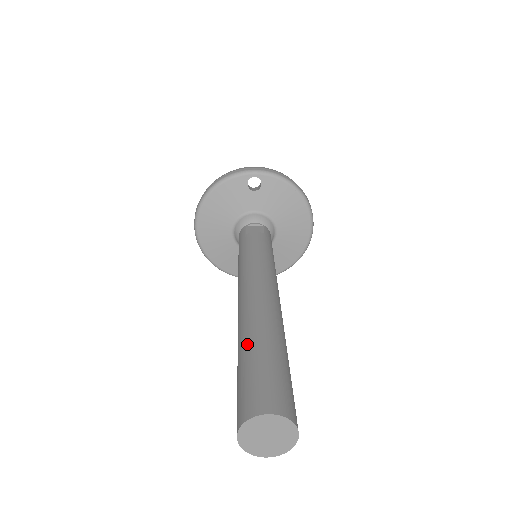
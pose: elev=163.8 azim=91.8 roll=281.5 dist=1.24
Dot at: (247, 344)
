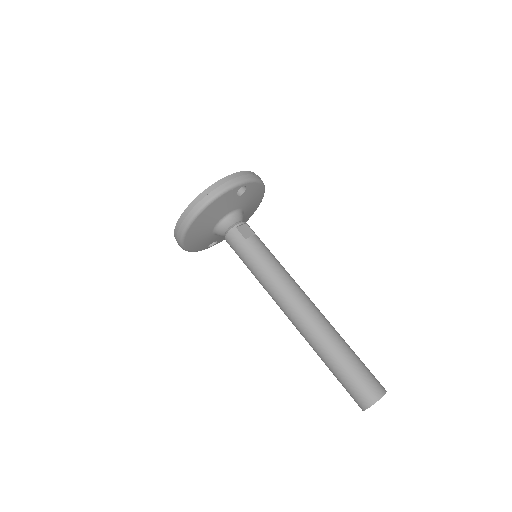
Dot at: (338, 354)
